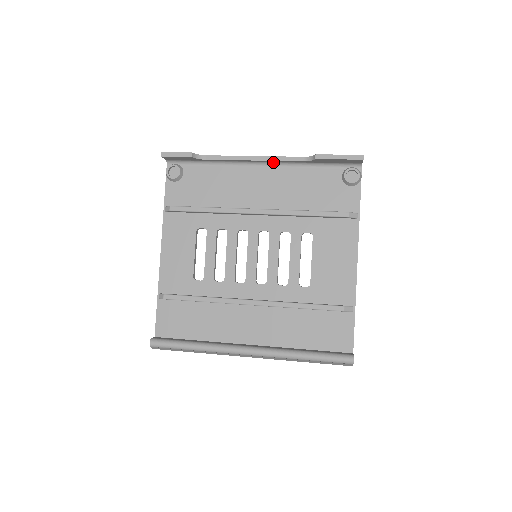
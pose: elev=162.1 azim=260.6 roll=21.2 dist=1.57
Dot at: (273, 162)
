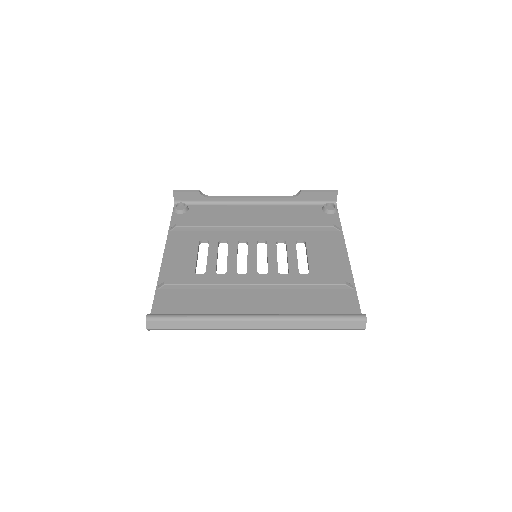
Dot at: (265, 201)
